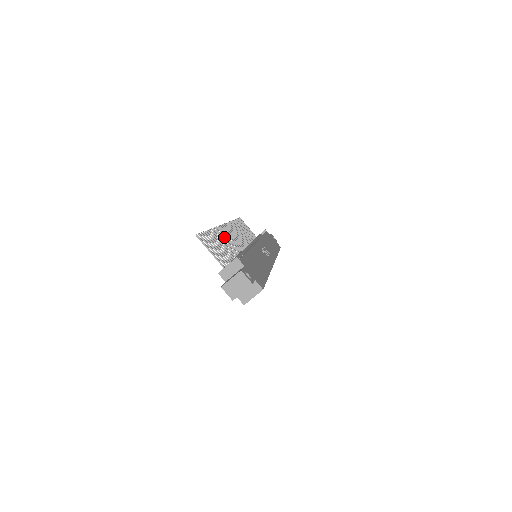
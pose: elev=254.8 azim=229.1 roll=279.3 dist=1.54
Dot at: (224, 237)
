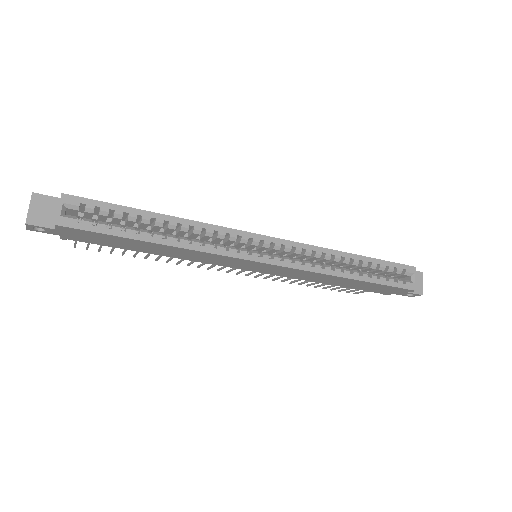
Dot at: (182, 260)
